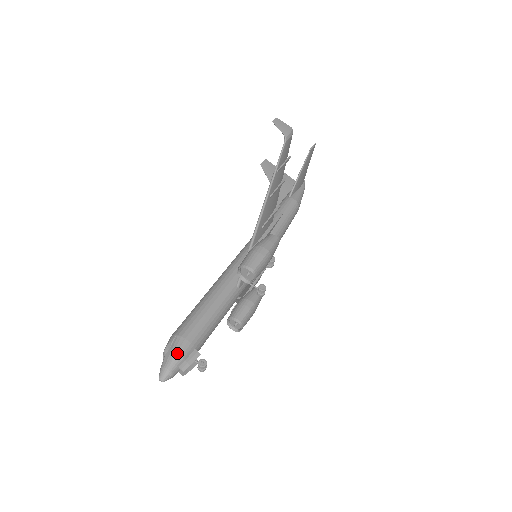
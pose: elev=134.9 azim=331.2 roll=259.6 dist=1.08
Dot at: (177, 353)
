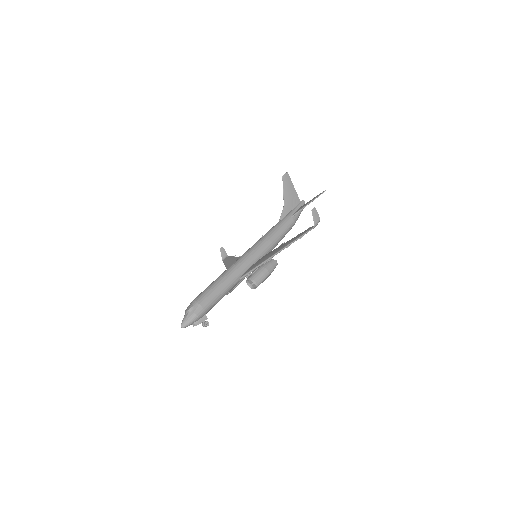
Dot at: (196, 316)
